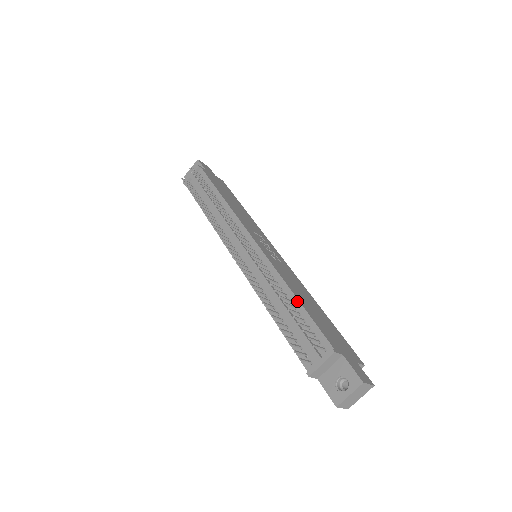
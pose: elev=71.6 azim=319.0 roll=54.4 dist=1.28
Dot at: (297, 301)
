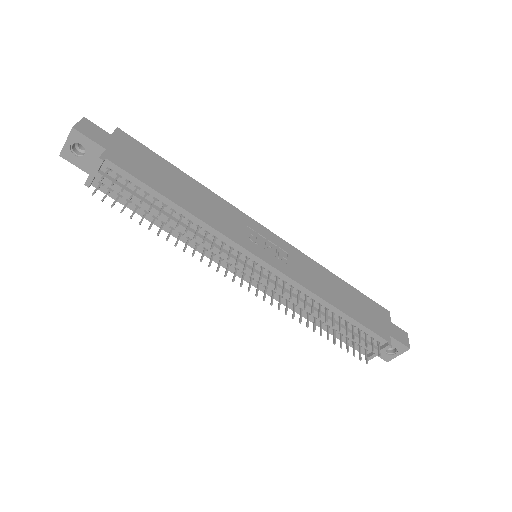
Dot at: (342, 313)
